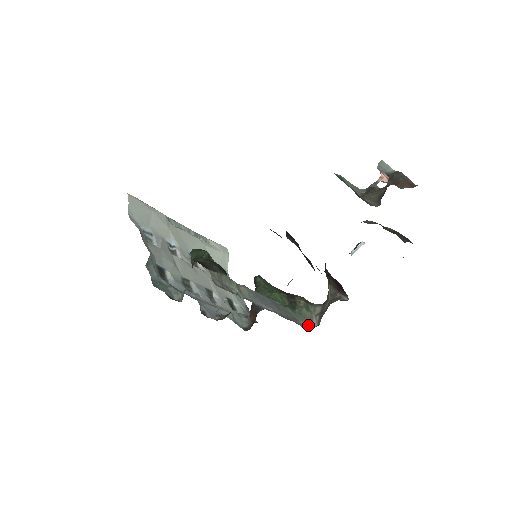
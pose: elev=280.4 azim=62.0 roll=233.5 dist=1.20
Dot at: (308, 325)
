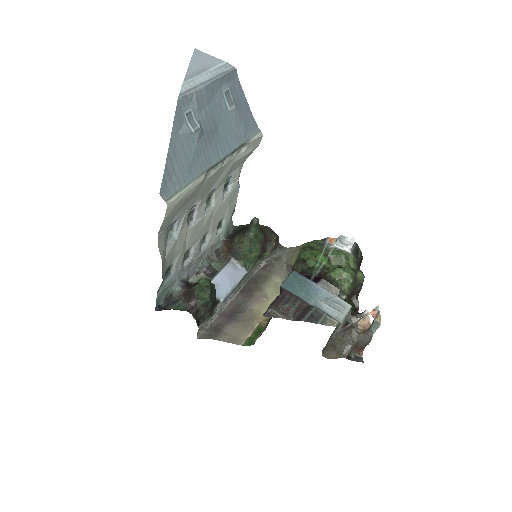
Dot at: (259, 265)
